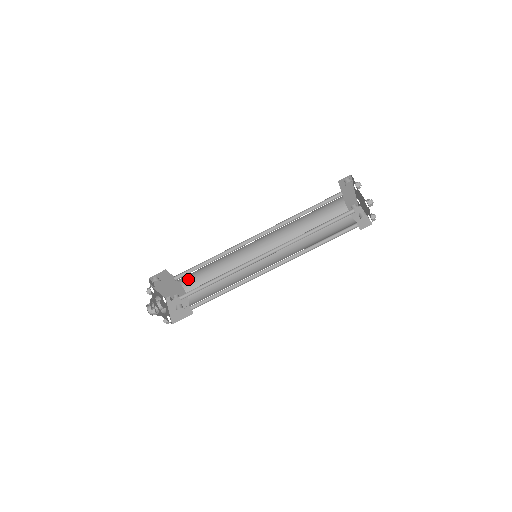
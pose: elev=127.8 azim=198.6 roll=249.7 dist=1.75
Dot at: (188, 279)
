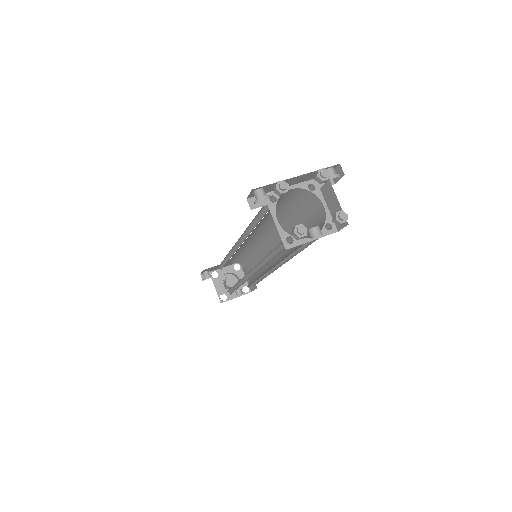
Dot at: (233, 260)
